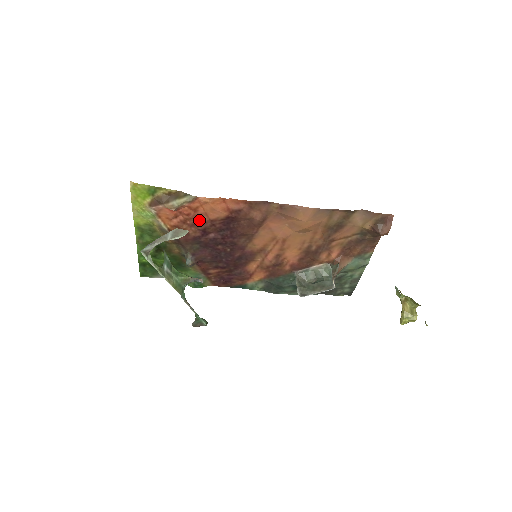
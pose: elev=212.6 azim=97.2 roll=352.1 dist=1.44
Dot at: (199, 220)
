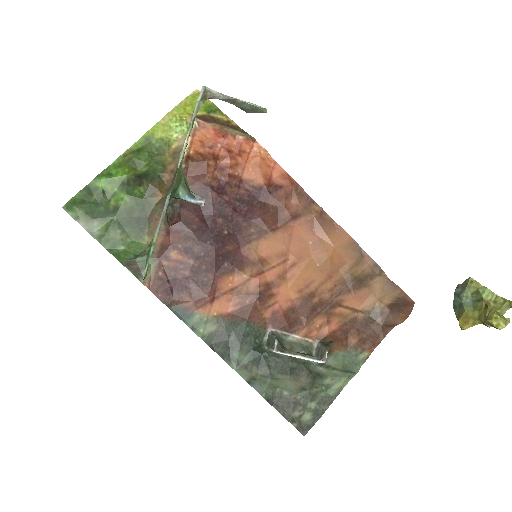
Dot at: (232, 168)
